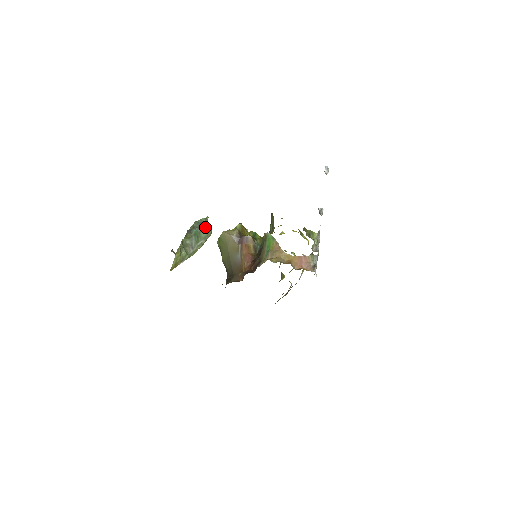
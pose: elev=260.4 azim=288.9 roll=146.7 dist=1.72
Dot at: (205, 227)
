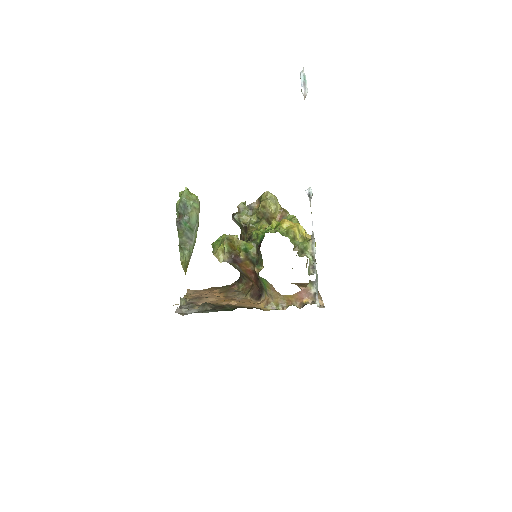
Dot at: (190, 212)
